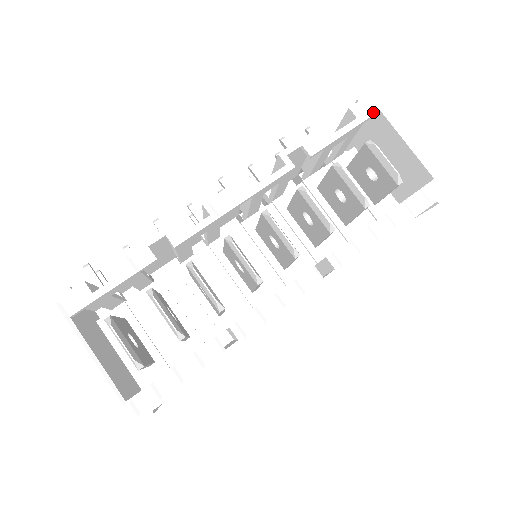
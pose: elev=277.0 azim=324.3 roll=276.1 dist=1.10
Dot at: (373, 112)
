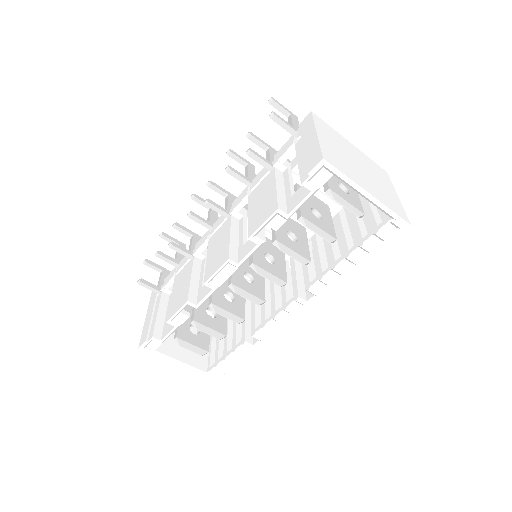
Dot at: (326, 179)
